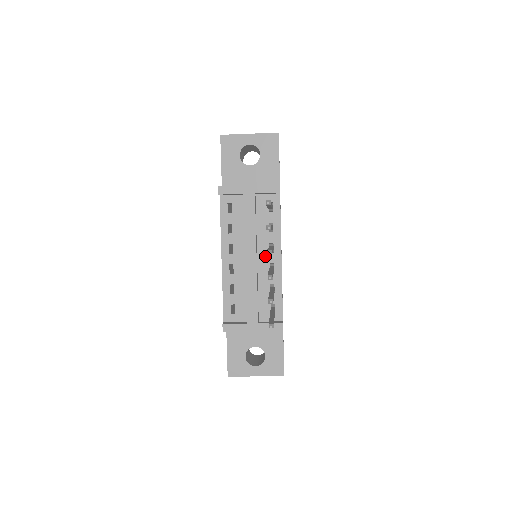
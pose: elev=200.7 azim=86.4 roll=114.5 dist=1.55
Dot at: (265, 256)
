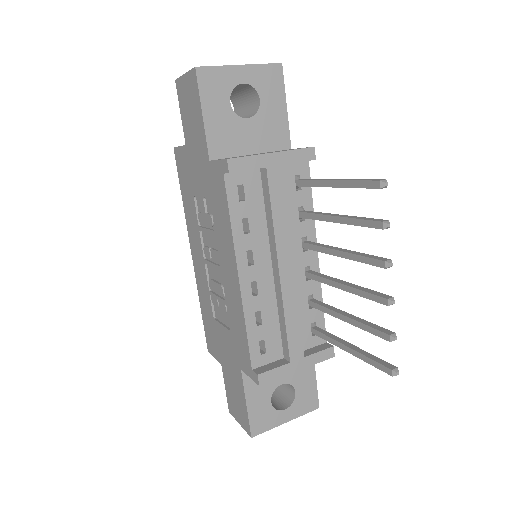
Dot at: (297, 258)
